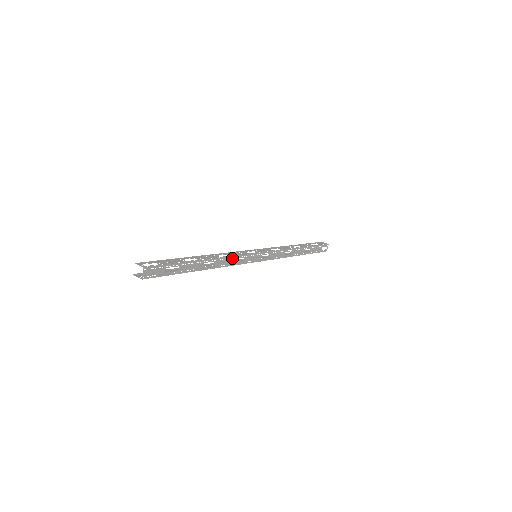
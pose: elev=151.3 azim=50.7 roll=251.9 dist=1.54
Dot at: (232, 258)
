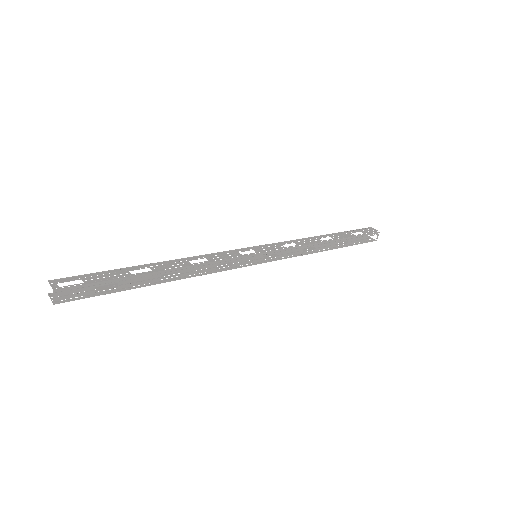
Dot at: occluded
